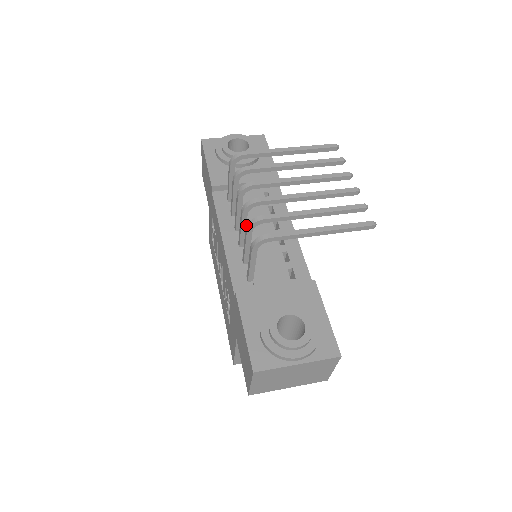
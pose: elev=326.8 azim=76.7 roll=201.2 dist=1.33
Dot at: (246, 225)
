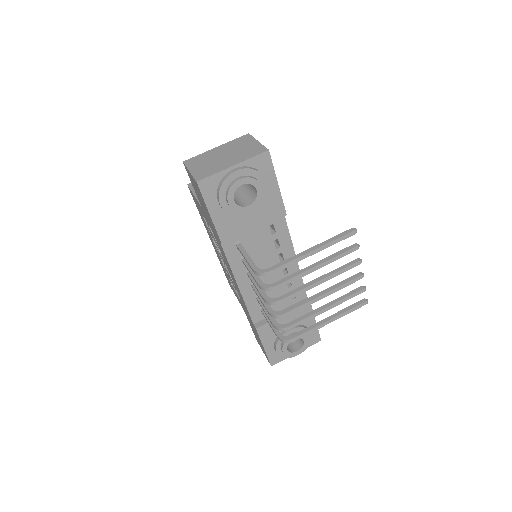
Dot at: (274, 325)
